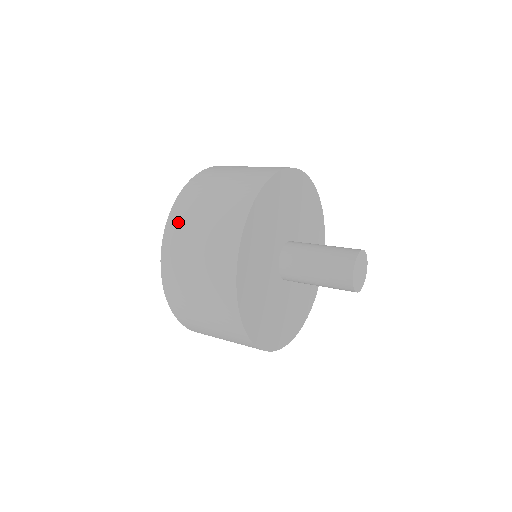
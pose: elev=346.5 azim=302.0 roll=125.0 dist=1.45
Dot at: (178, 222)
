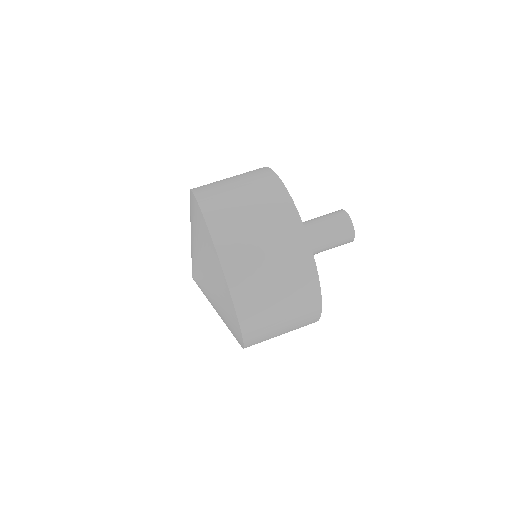
Dot at: (224, 227)
